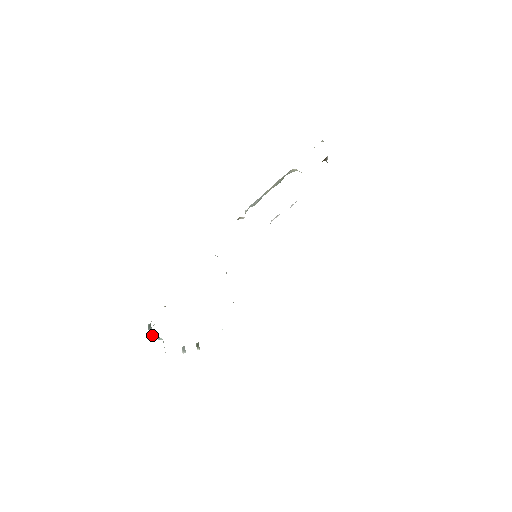
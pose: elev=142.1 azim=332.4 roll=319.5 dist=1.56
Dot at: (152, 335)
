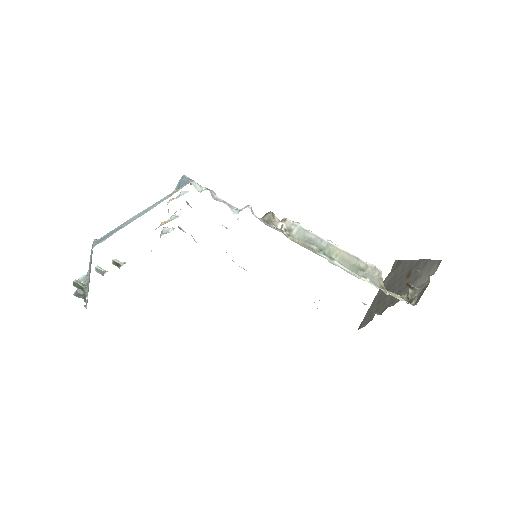
Dot at: occluded
